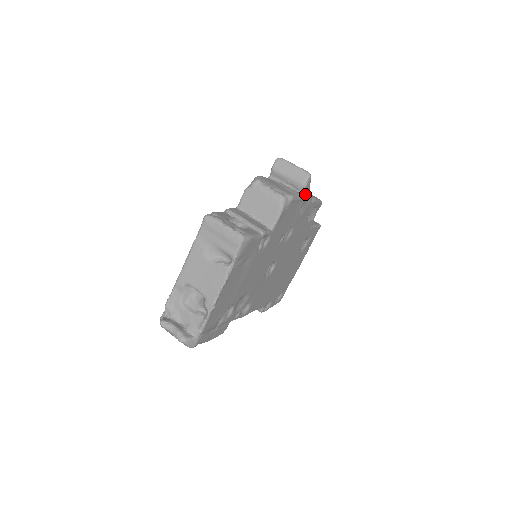
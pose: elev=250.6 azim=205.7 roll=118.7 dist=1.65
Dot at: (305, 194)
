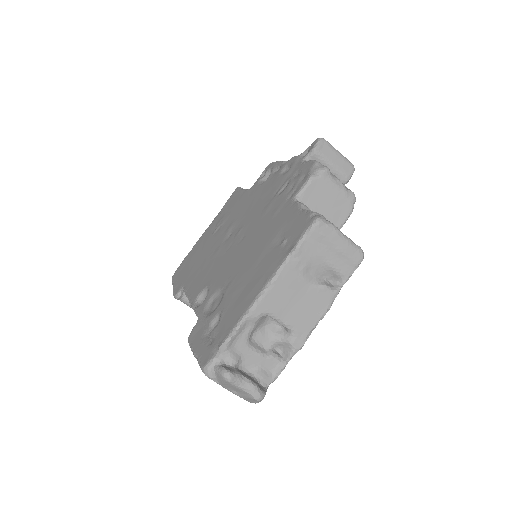
Dot at: occluded
